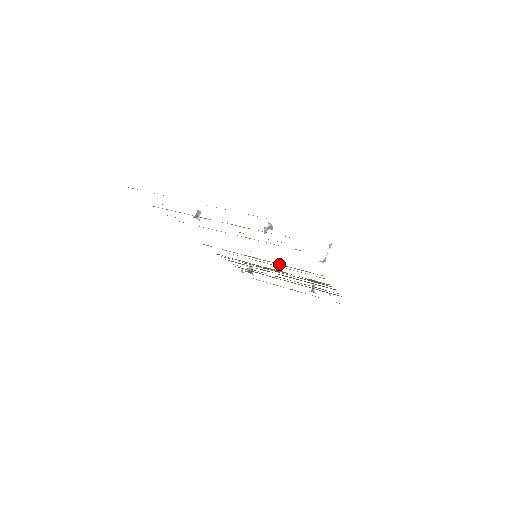
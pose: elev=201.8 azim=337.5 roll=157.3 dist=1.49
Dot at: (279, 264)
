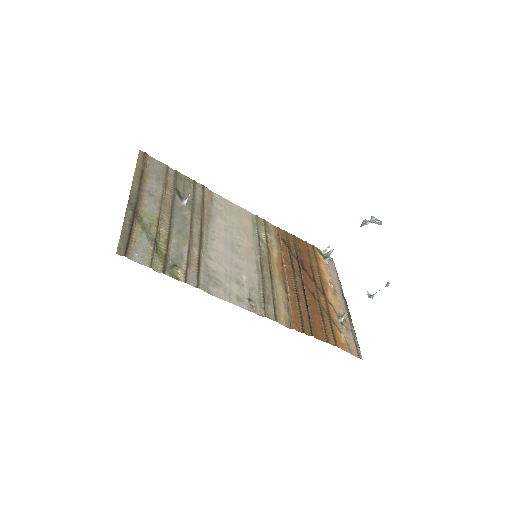
Dot at: (261, 277)
